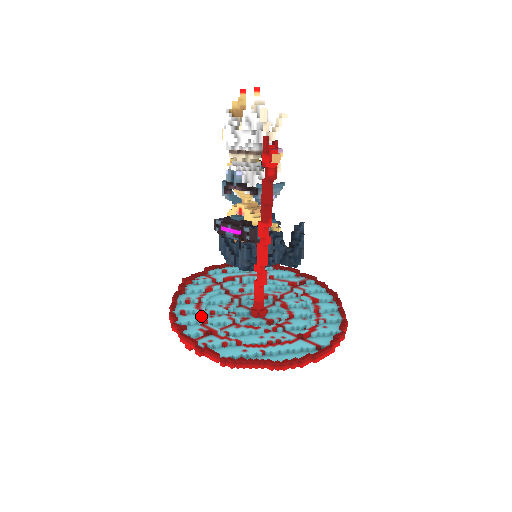
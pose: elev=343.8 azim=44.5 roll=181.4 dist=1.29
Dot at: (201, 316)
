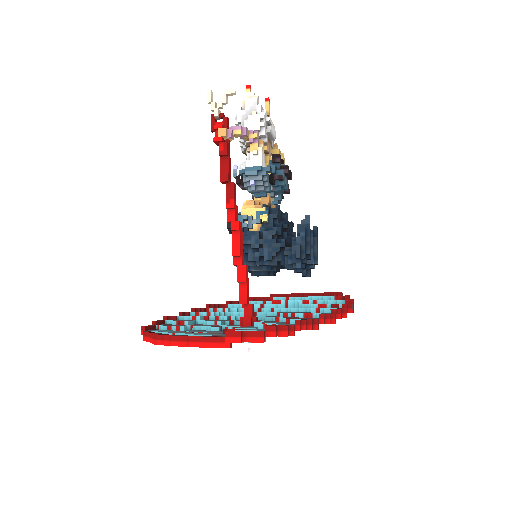
Dot at: occluded
